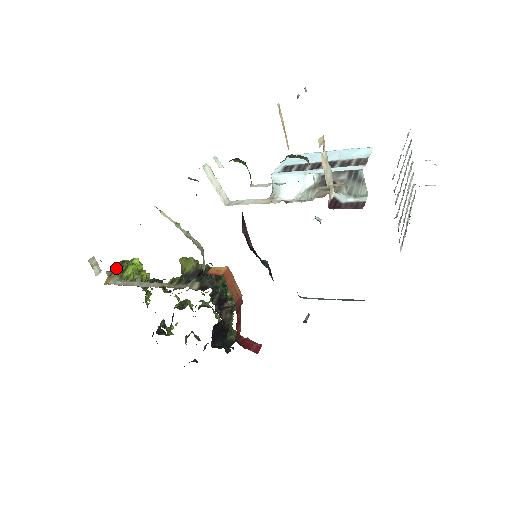
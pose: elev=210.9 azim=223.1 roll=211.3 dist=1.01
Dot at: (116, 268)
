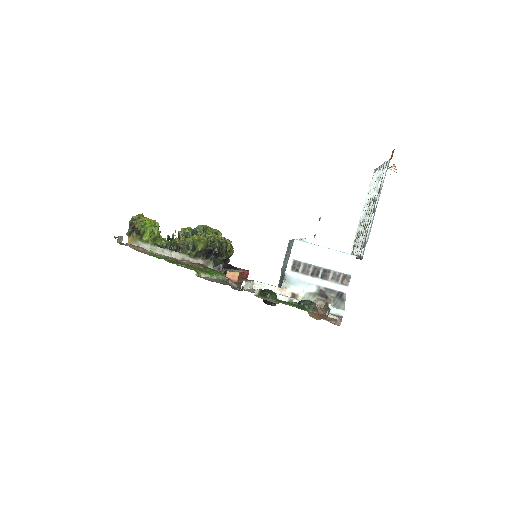
Dot at: (134, 231)
